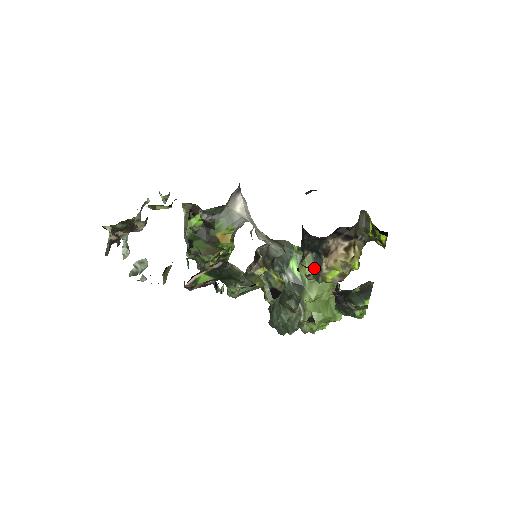
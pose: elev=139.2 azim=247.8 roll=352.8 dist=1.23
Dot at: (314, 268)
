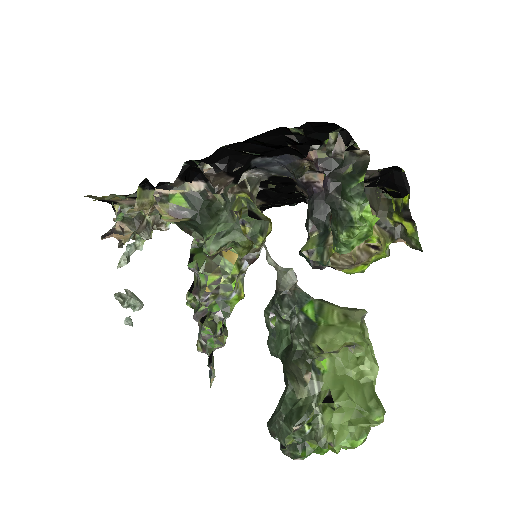
Dot at: (319, 243)
